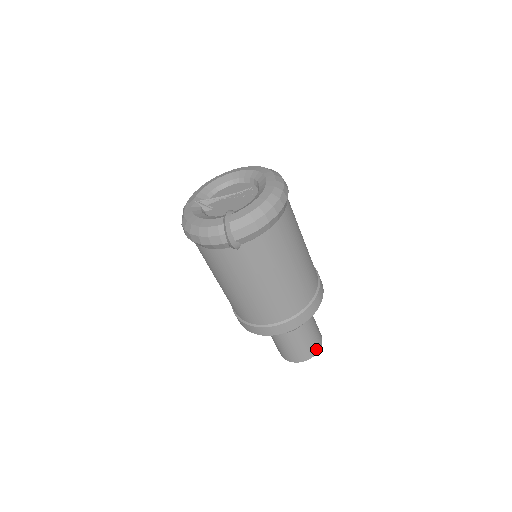
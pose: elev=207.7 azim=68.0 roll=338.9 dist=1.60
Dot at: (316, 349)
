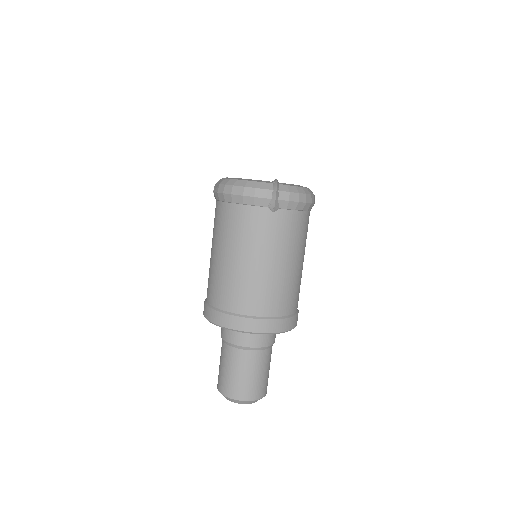
Dot at: (263, 392)
